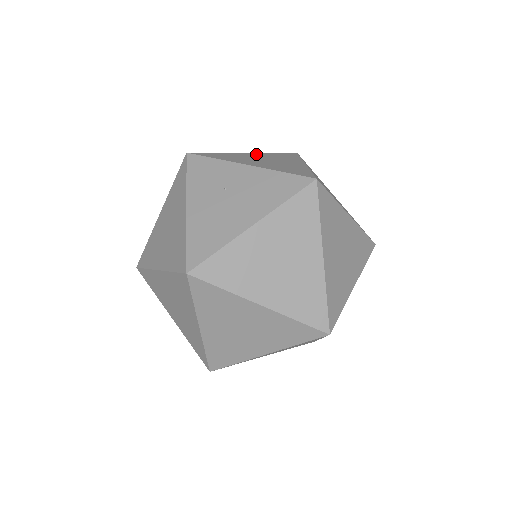
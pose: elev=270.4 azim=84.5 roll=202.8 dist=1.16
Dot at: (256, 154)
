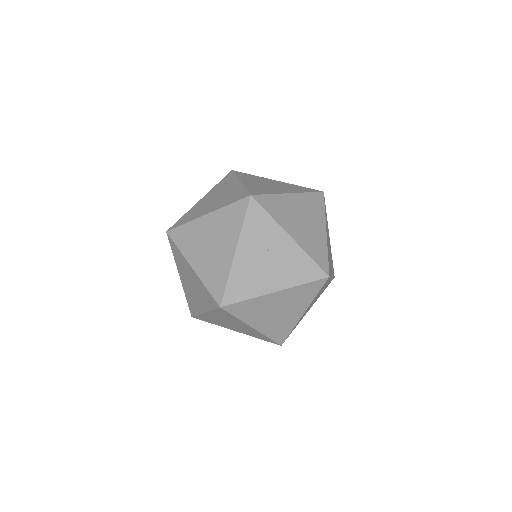
Dot at: (297, 200)
